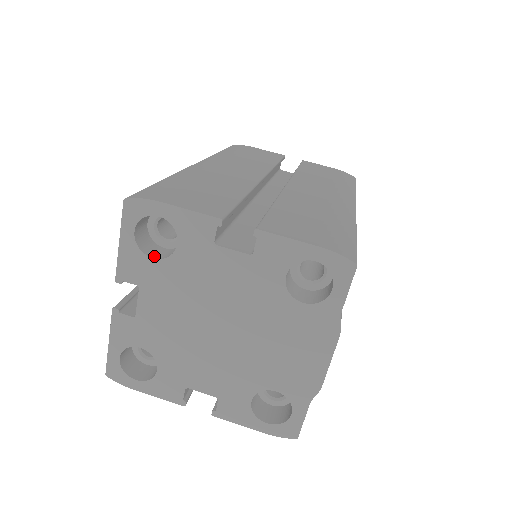
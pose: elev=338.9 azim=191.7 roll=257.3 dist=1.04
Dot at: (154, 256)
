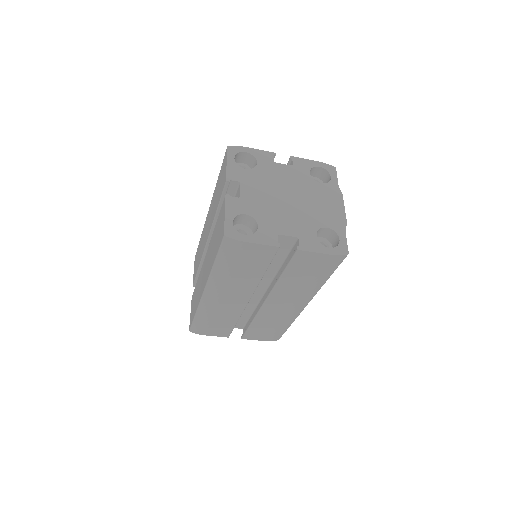
Dot at: (245, 170)
